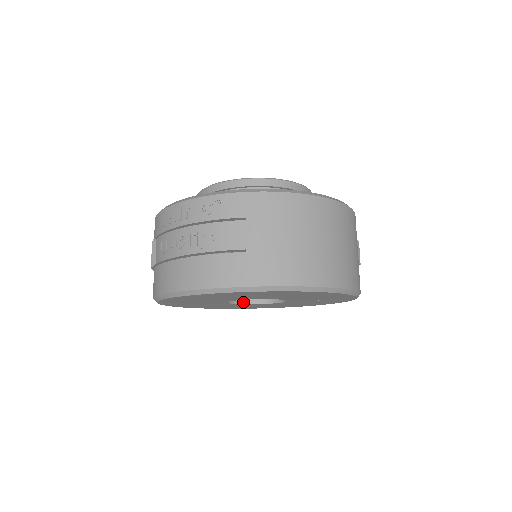
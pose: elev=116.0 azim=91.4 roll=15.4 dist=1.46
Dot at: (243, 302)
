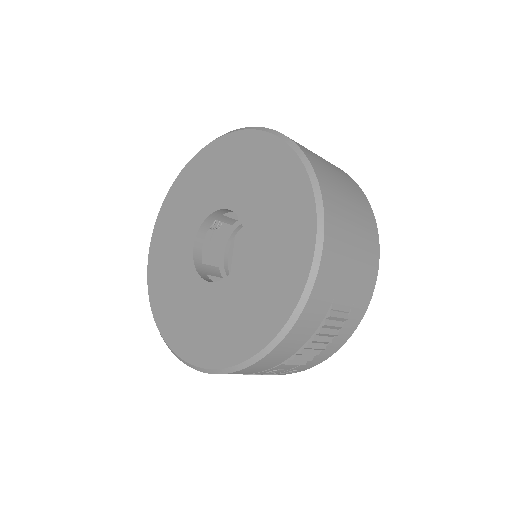
Dot at: (196, 262)
